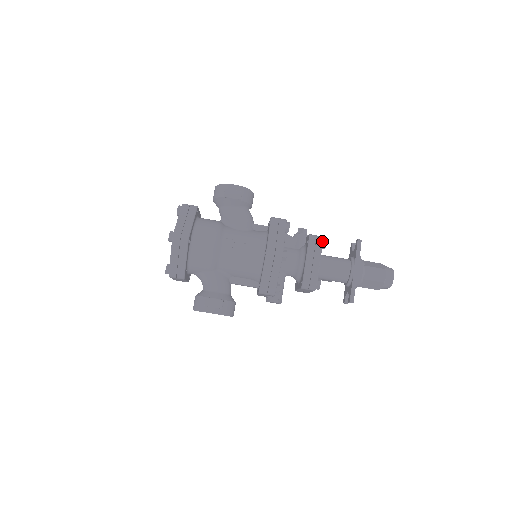
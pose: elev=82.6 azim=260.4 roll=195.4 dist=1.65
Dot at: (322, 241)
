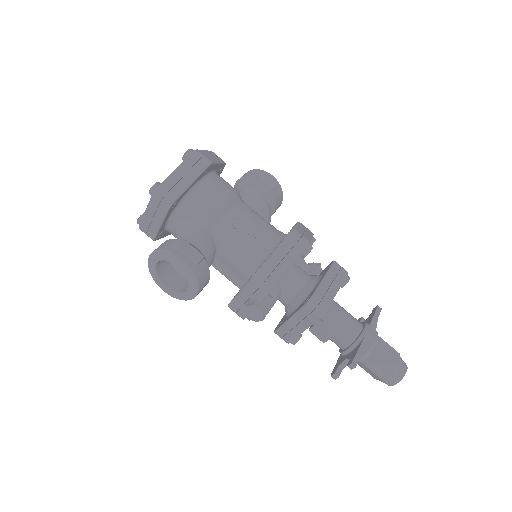
Dot at: (347, 273)
